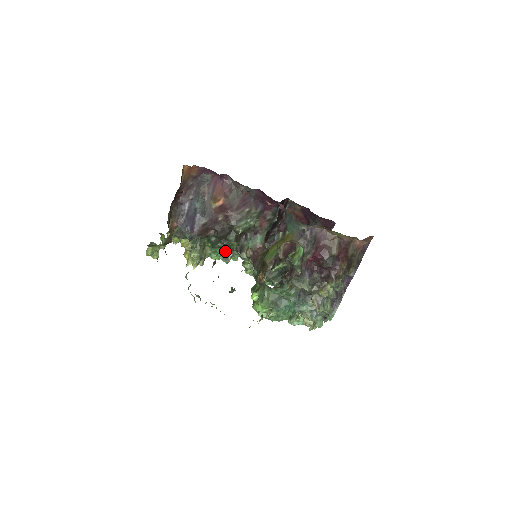
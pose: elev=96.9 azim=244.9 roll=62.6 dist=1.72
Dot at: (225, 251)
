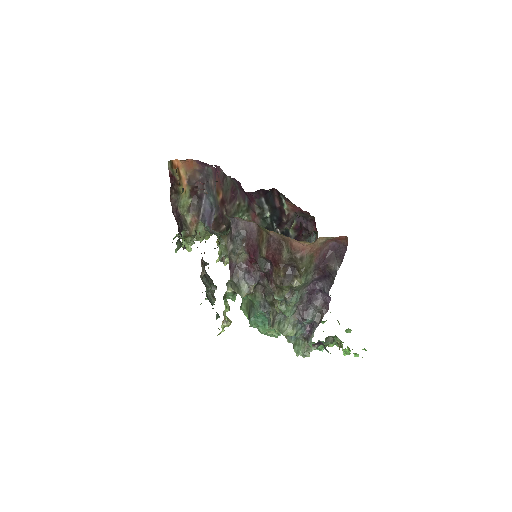
Dot at: occluded
